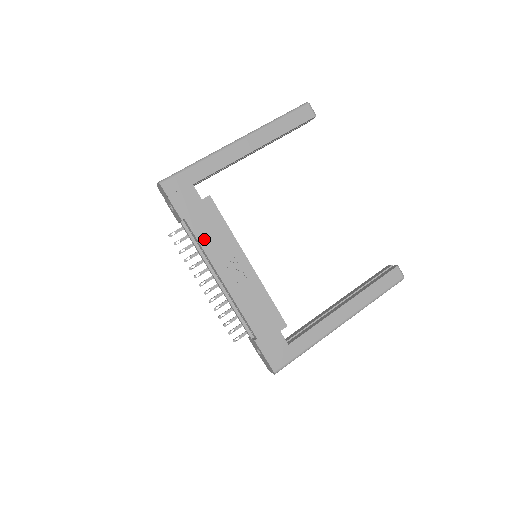
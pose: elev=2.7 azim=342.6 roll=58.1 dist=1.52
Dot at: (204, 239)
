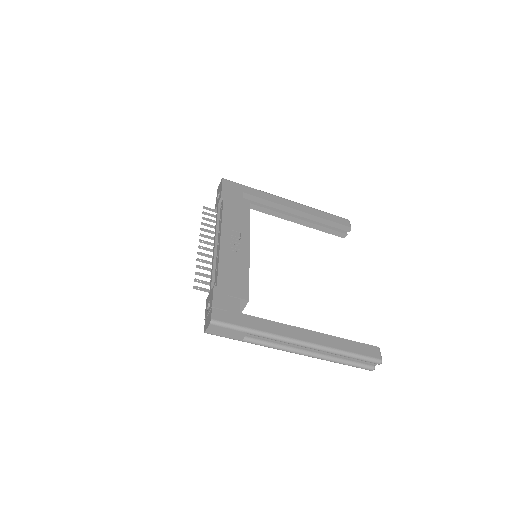
Dot at: (227, 214)
